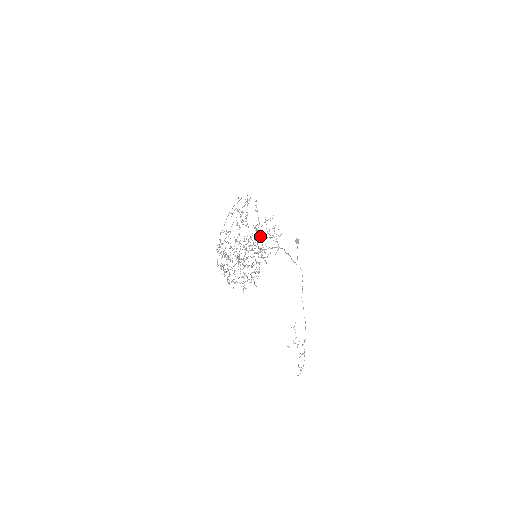
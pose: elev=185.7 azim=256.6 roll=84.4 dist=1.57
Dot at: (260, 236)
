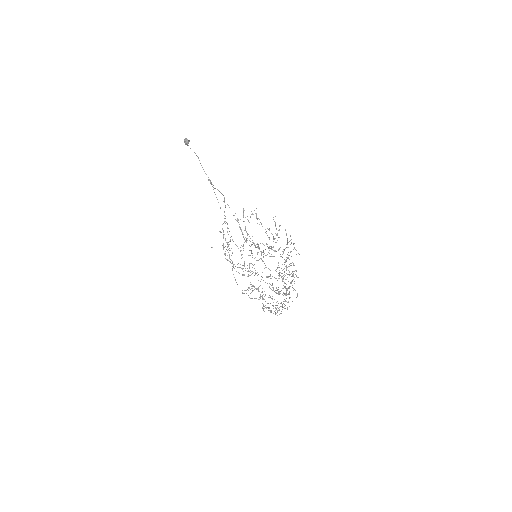
Dot at: occluded
